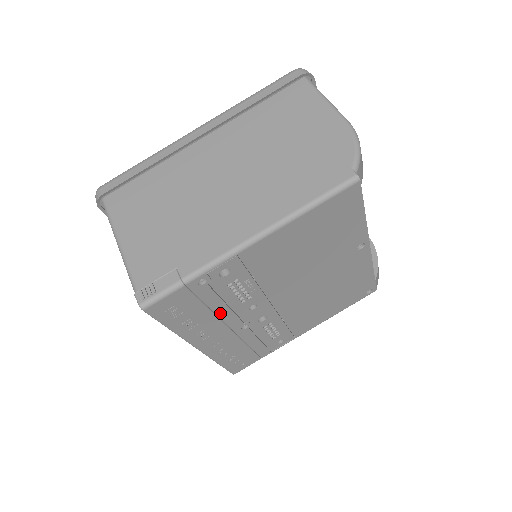
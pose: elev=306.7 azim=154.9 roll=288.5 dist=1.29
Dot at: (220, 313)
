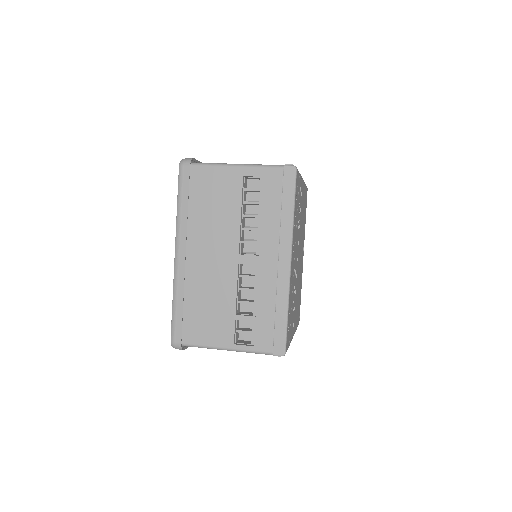
Dot at: (296, 229)
